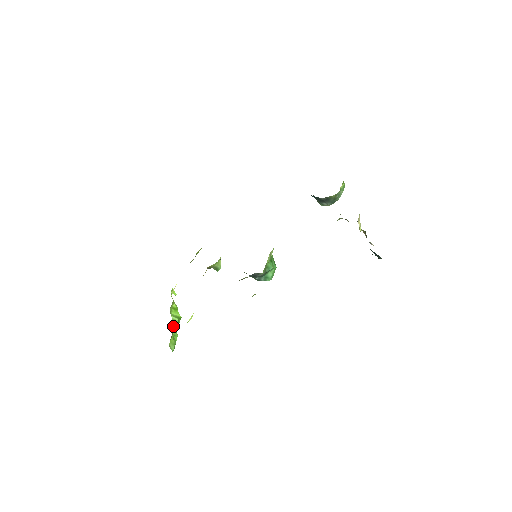
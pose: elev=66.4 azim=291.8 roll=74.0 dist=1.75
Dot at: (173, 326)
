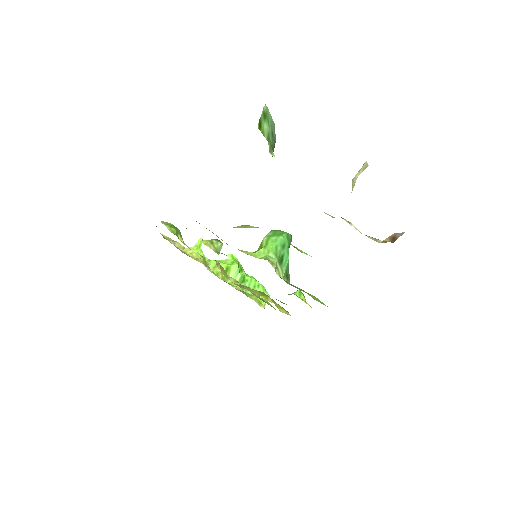
Dot at: (244, 284)
